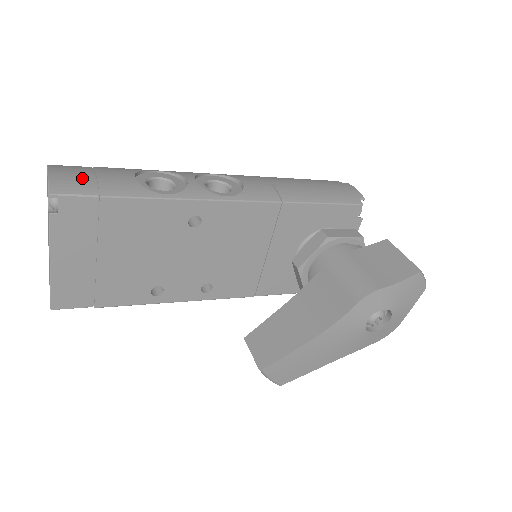
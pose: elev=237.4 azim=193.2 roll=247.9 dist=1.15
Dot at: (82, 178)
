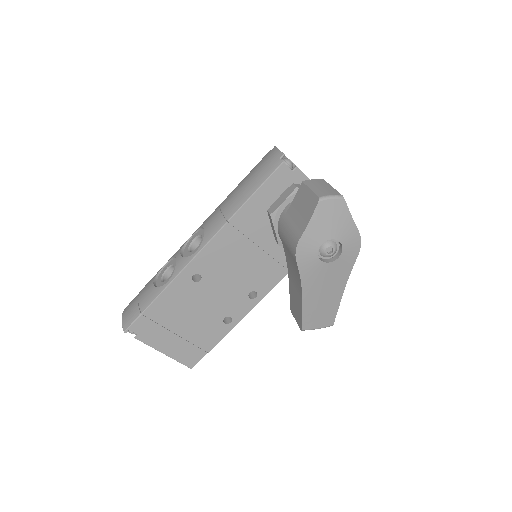
Dot at: (133, 308)
